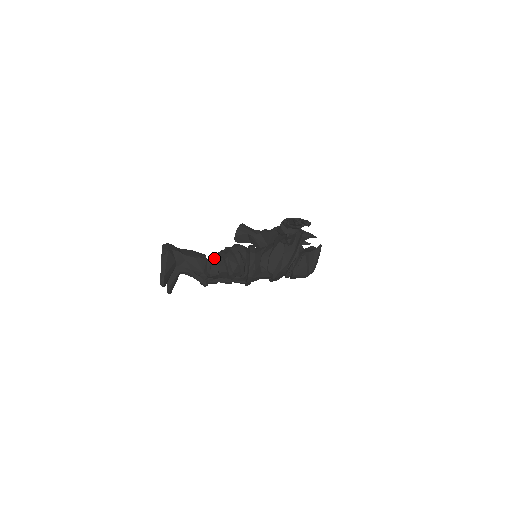
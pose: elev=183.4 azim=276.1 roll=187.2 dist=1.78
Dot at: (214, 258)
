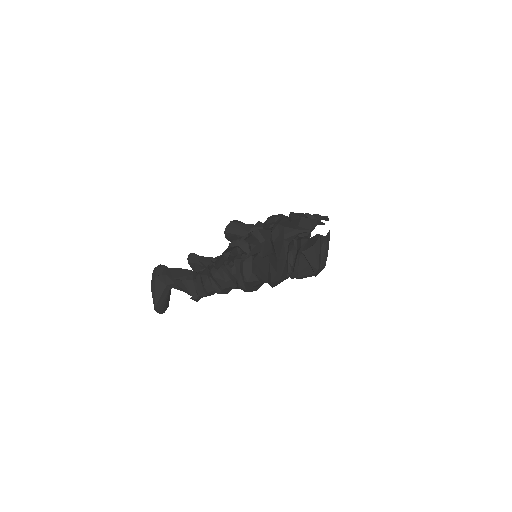
Dot at: (199, 278)
